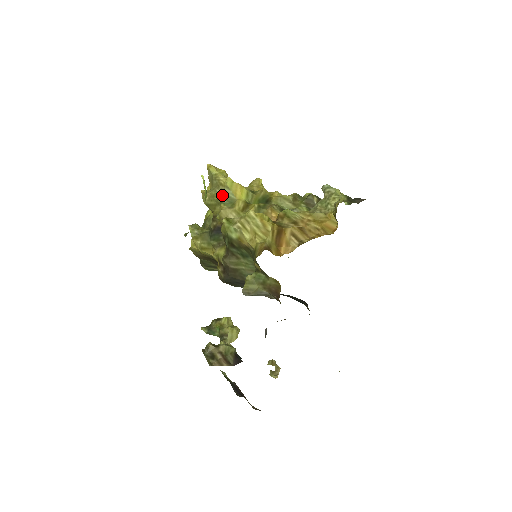
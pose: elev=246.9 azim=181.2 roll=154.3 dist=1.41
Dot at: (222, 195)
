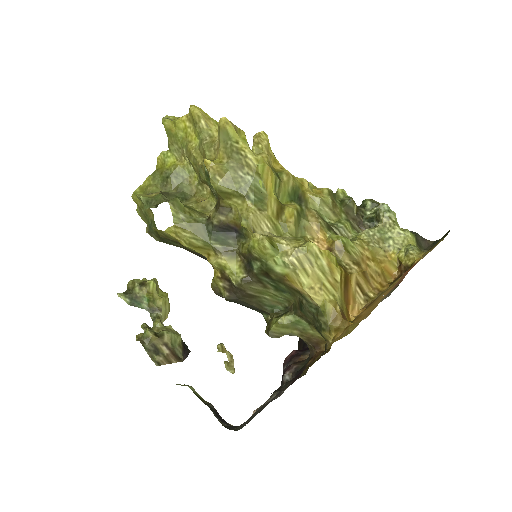
Dot at: (249, 185)
